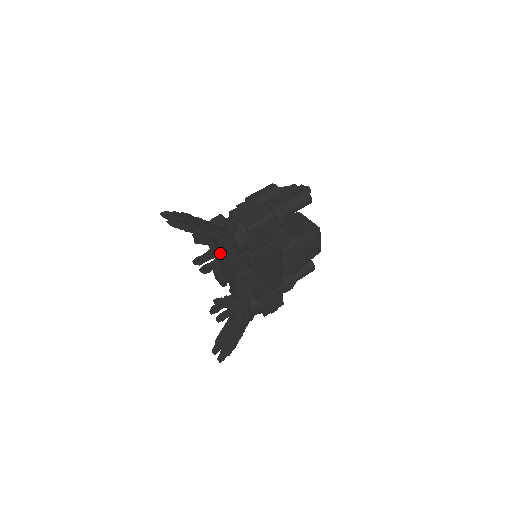
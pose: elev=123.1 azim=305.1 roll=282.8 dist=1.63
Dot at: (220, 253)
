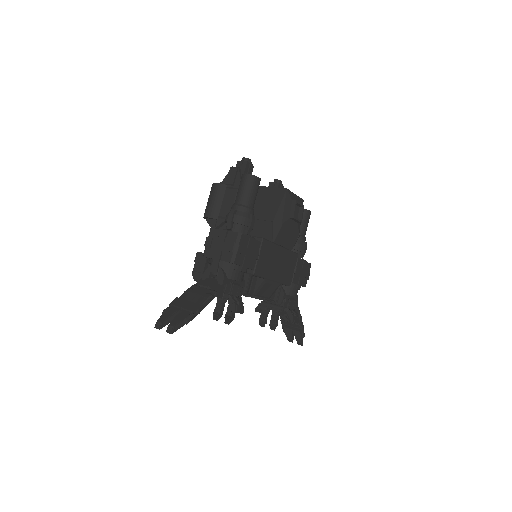
Dot at: (229, 302)
